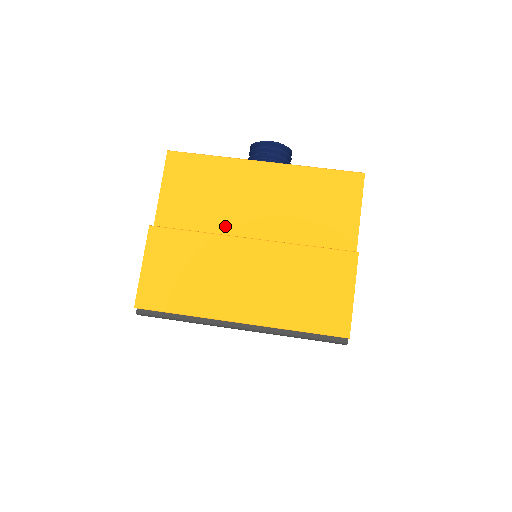
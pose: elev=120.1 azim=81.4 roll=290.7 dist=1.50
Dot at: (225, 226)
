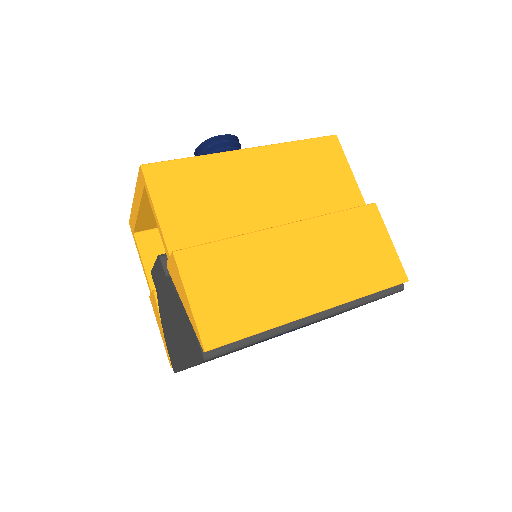
Dot at: (245, 225)
